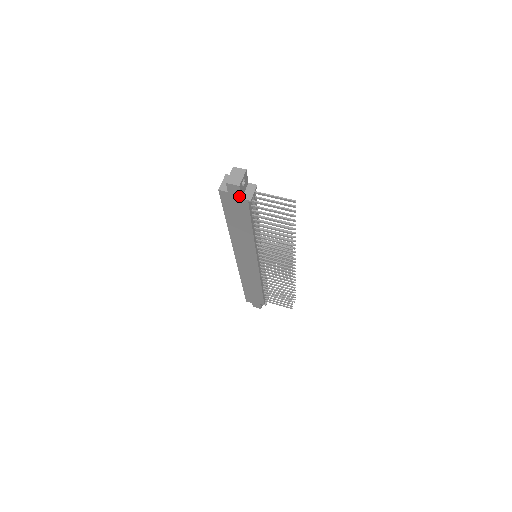
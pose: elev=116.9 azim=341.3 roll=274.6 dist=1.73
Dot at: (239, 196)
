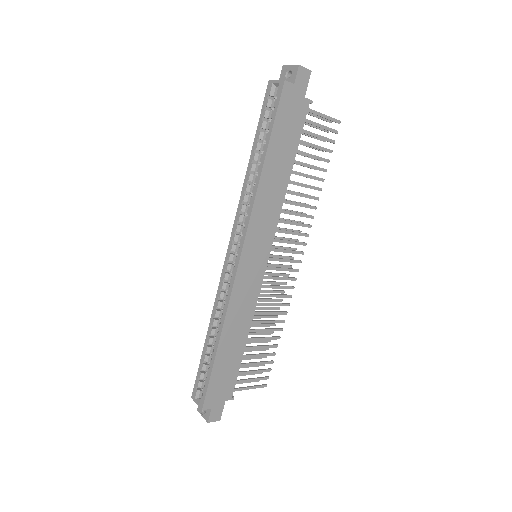
Dot at: (304, 92)
